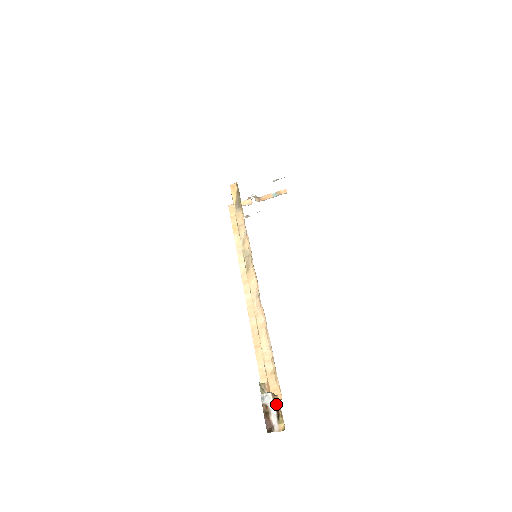
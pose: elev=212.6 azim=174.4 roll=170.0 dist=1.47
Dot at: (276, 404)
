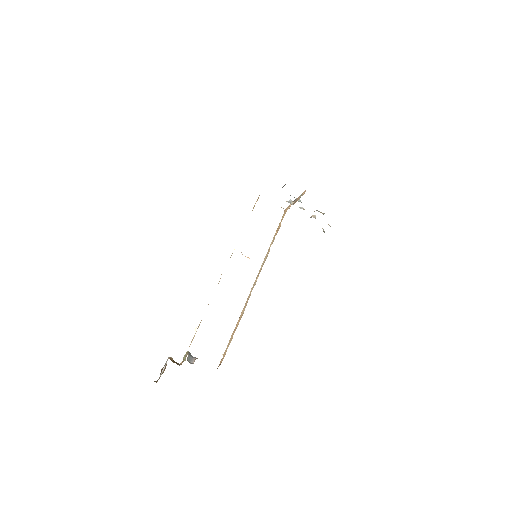
Dot at: (166, 365)
